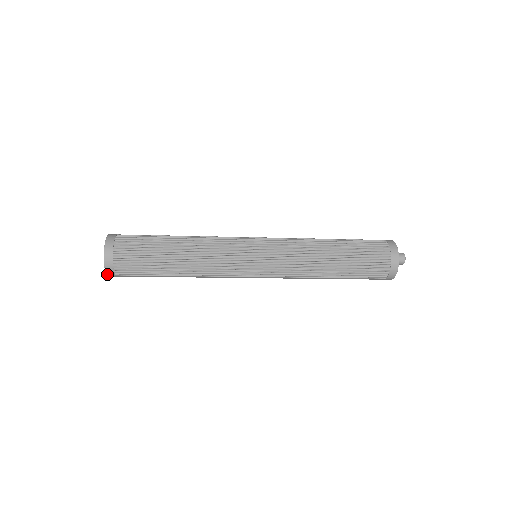
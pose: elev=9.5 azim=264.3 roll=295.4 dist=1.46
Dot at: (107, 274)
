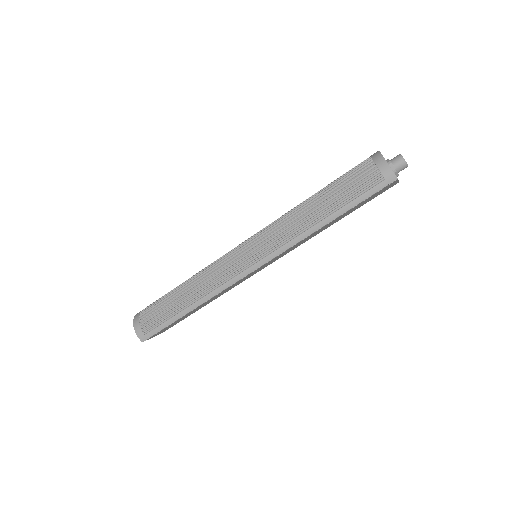
Dot at: (138, 336)
